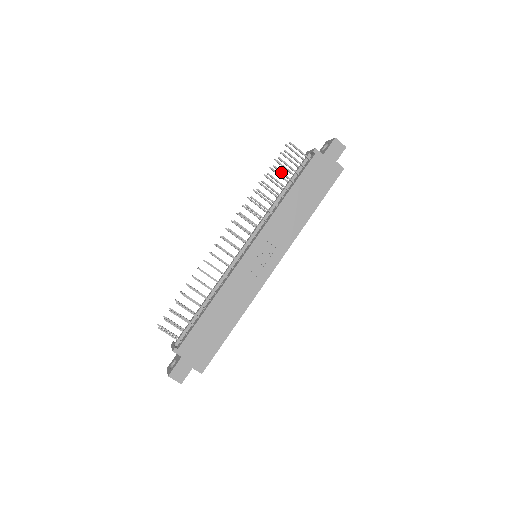
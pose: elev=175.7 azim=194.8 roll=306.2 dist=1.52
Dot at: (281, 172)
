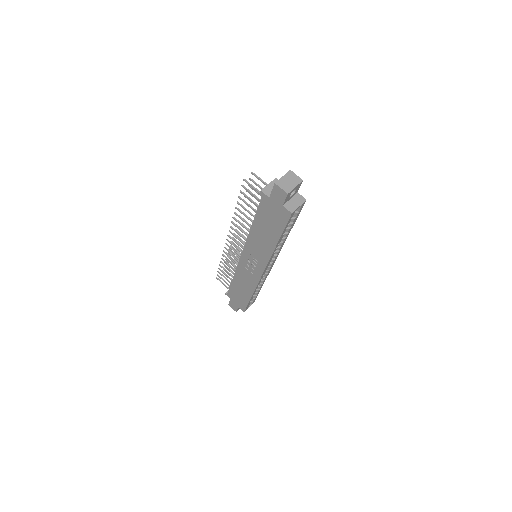
Dot at: (245, 203)
